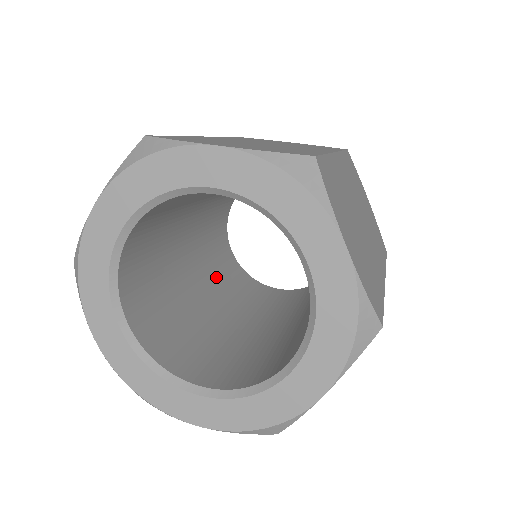
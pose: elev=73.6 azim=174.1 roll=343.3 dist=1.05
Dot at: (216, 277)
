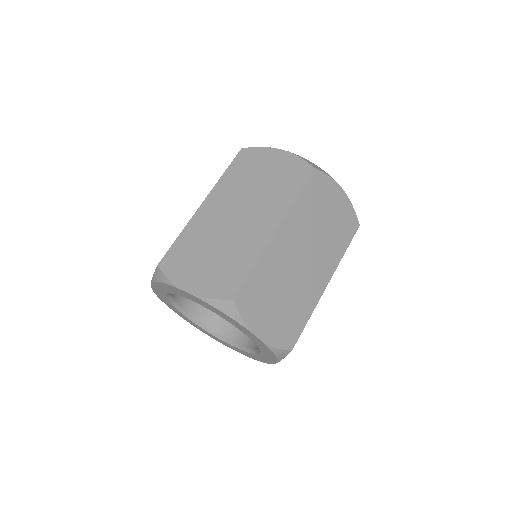
Dot at: occluded
